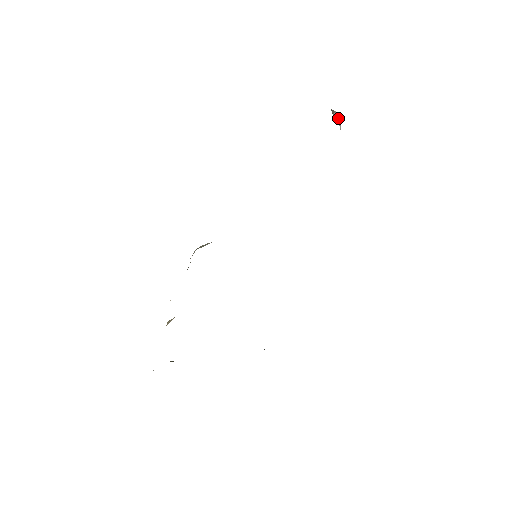
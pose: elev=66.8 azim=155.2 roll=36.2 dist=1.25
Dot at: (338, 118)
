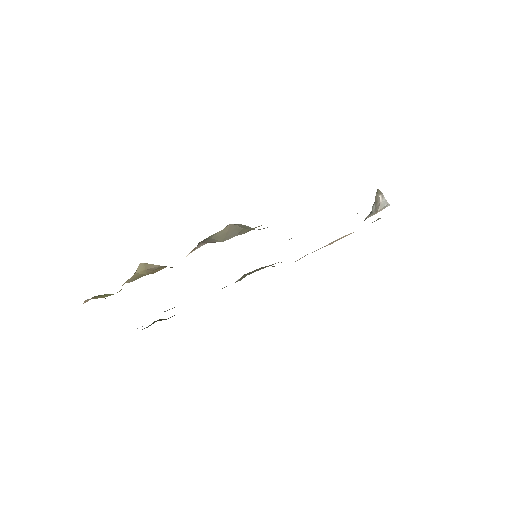
Dot at: (382, 201)
